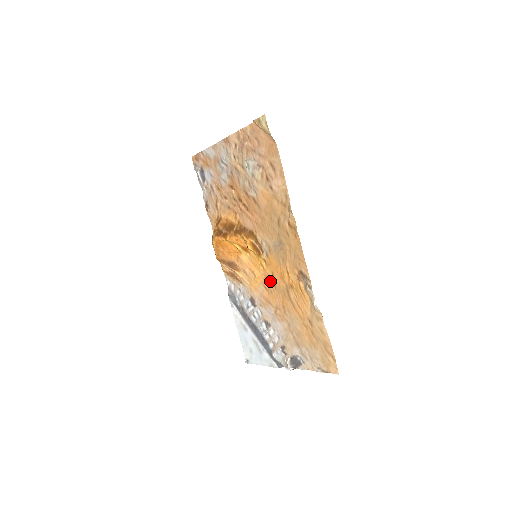
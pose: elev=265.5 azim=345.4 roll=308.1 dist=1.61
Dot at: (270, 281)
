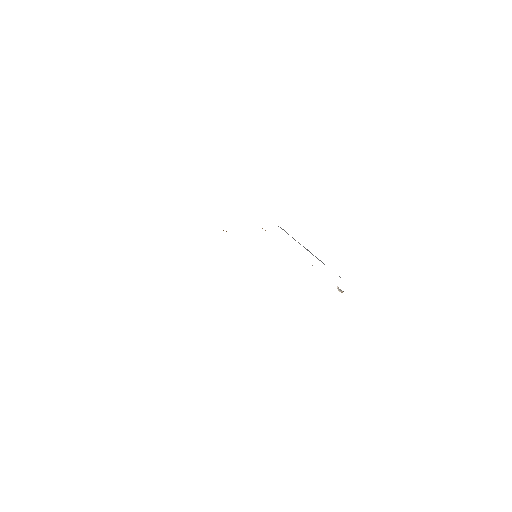
Dot at: occluded
